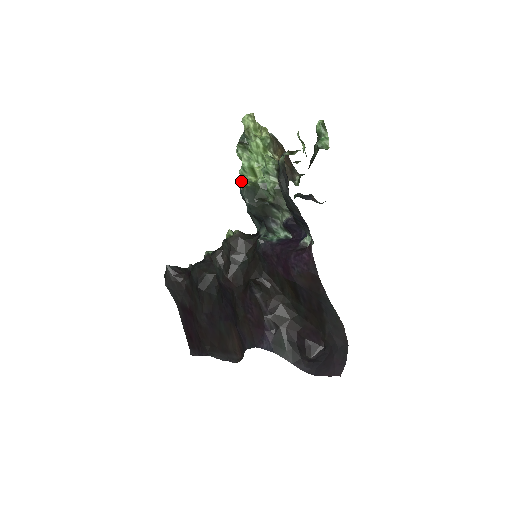
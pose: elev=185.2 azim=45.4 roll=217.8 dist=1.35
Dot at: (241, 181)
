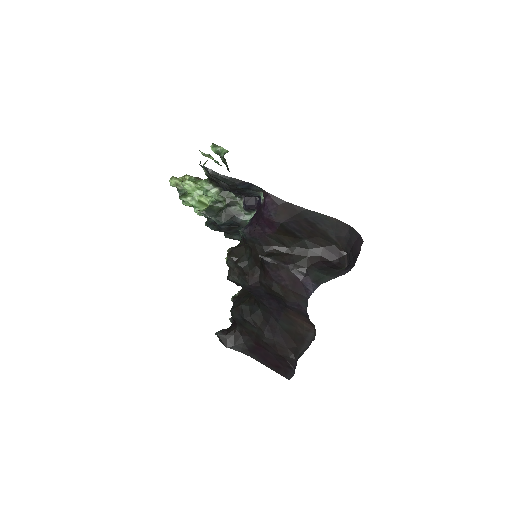
Dot at: (198, 211)
